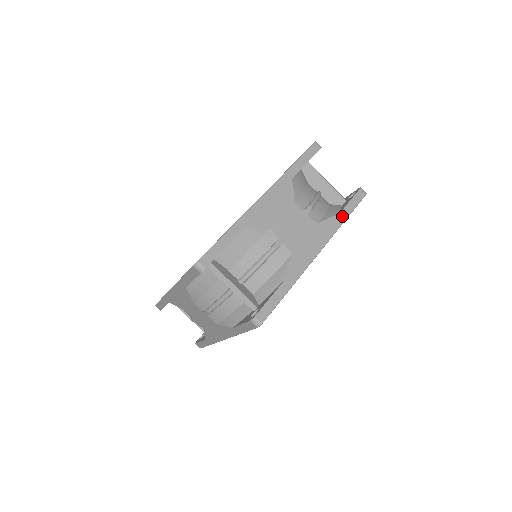
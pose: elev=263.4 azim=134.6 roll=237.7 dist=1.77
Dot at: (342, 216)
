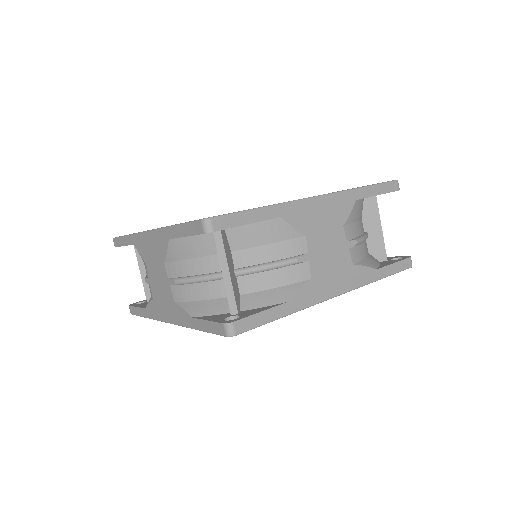
Dot at: (379, 273)
